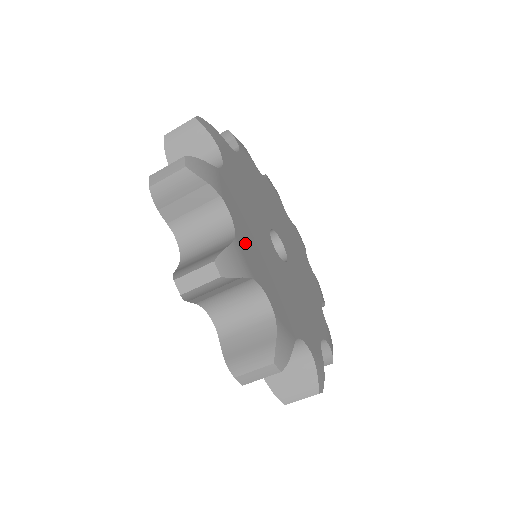
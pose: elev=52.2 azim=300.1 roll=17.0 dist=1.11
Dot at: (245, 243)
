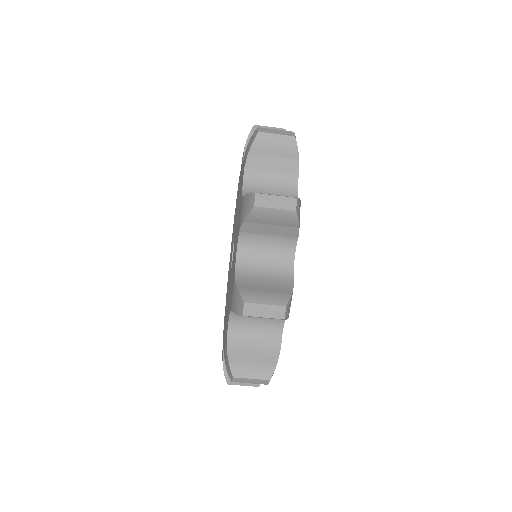
Dot at: occluded
